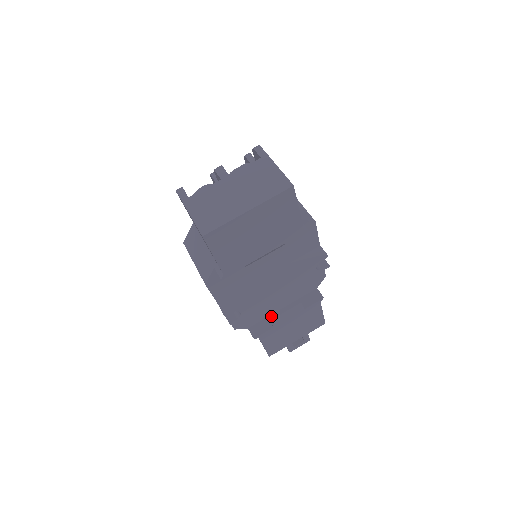
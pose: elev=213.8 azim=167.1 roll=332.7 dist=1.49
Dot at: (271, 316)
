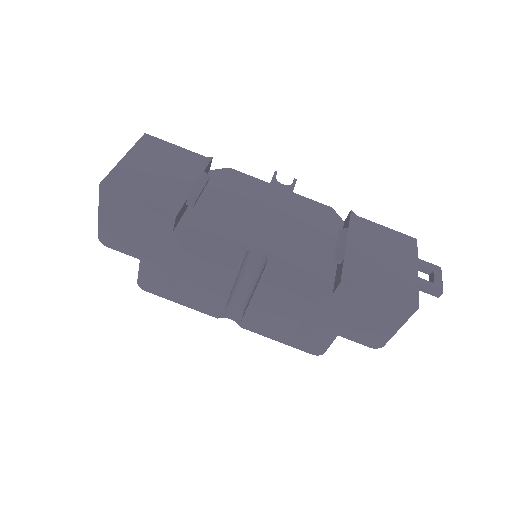
Dot at: (337, 267)
